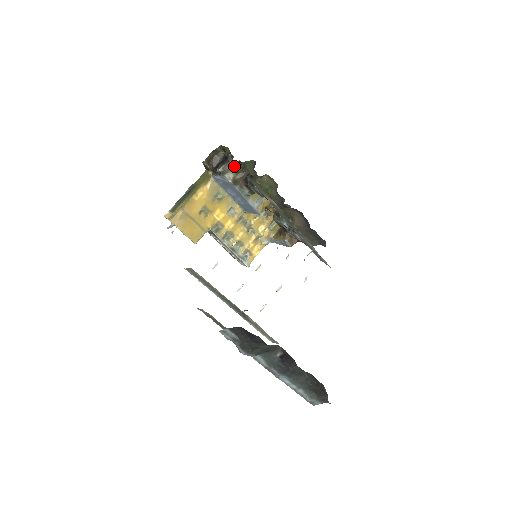
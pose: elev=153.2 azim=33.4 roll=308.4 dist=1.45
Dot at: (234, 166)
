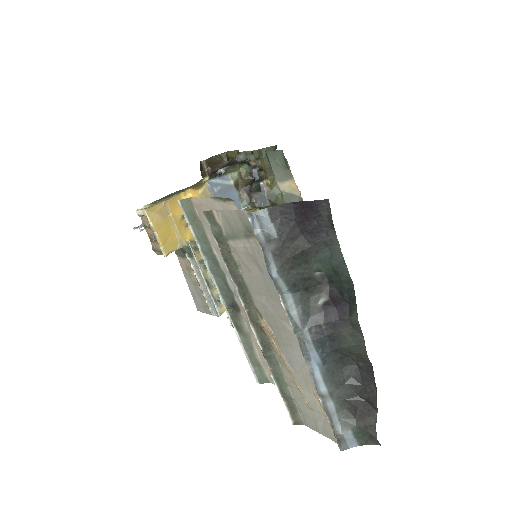
Dot at: (240, 168)
